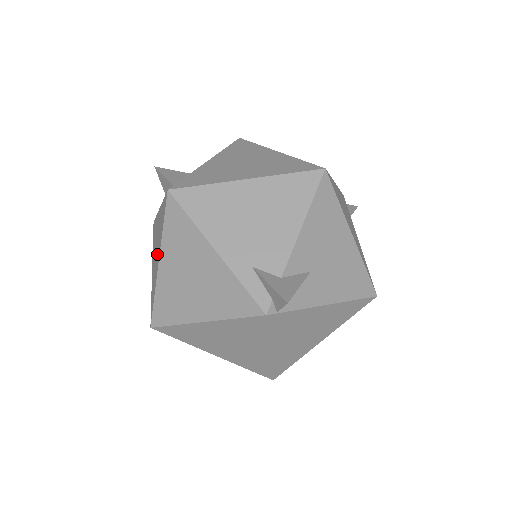
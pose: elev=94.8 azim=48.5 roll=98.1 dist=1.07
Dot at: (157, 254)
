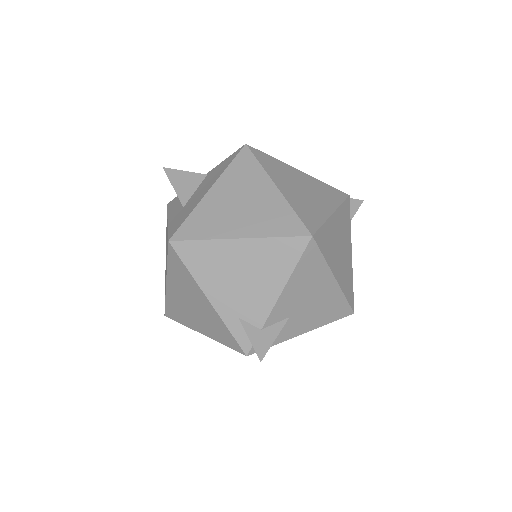
Dot at: occluded
